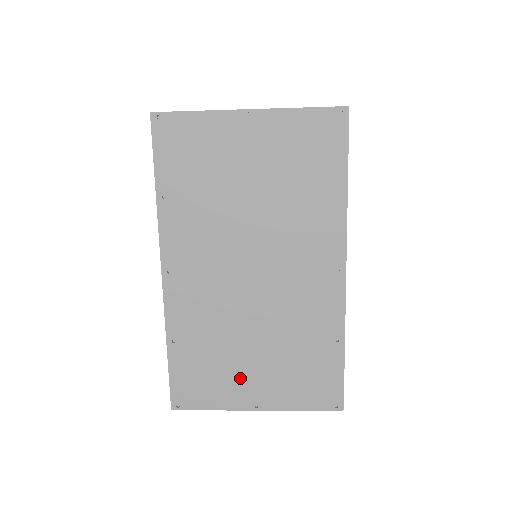
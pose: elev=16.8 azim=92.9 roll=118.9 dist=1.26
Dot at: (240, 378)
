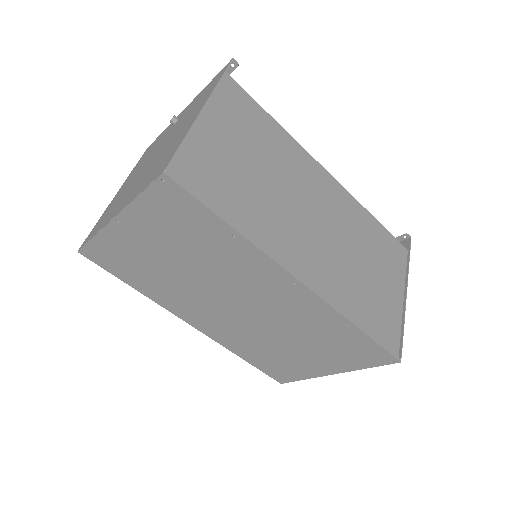
Dot at: (302, 362)
